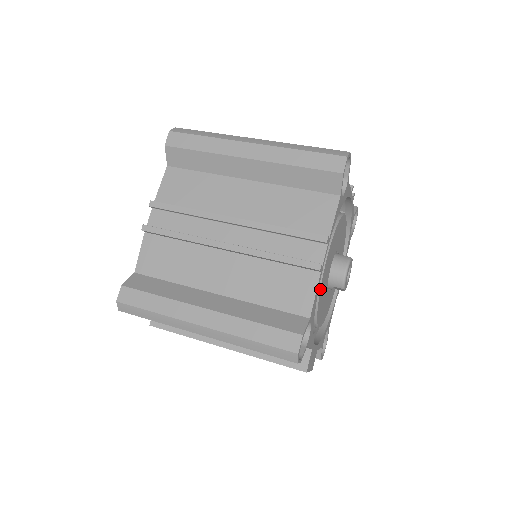
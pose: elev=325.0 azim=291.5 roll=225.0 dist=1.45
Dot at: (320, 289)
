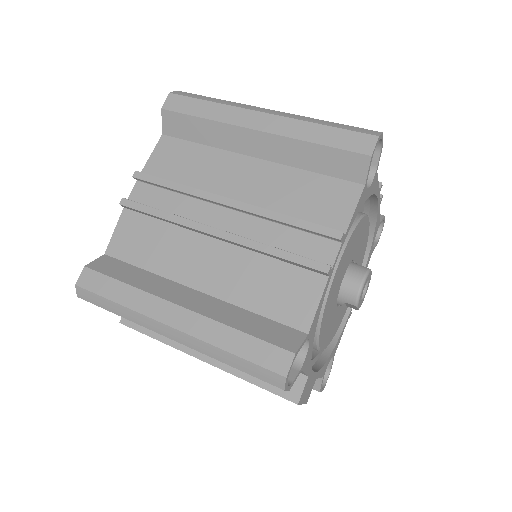
Dot at: (326, 300)
